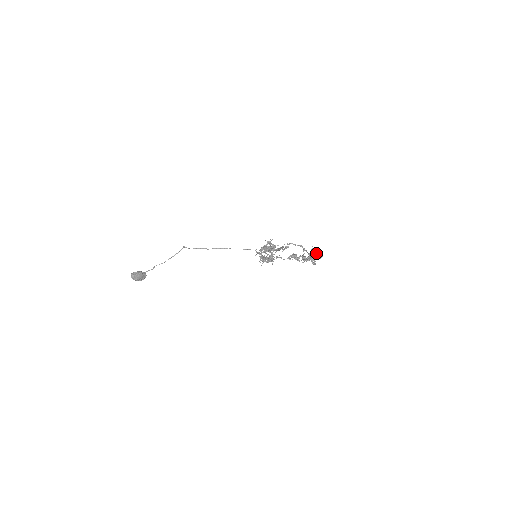
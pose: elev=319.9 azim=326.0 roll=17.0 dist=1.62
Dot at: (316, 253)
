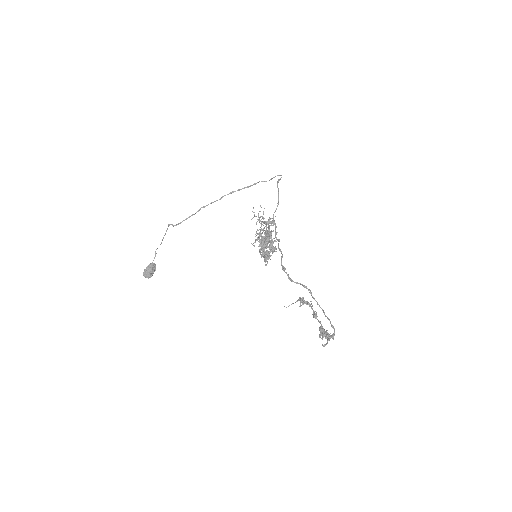
Dot at: (328, 340)
